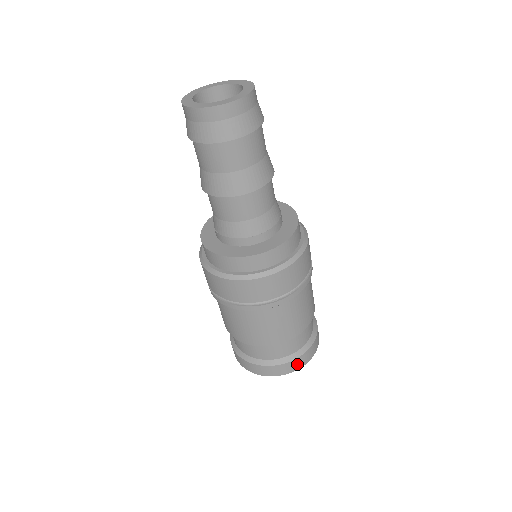
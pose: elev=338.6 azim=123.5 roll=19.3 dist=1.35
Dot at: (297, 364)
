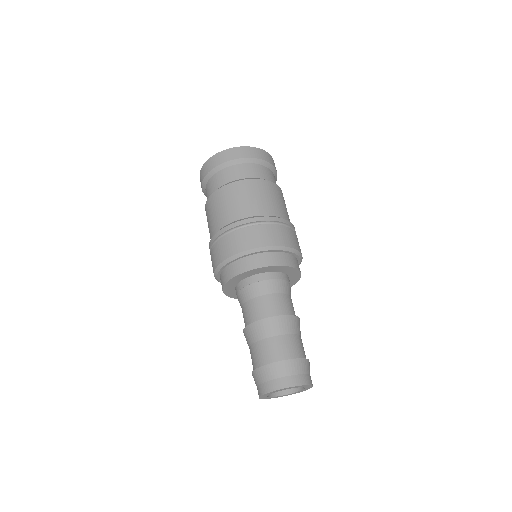
Dot at: occluded
